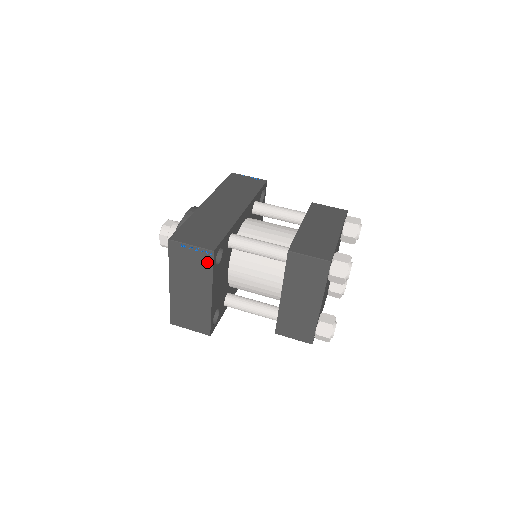
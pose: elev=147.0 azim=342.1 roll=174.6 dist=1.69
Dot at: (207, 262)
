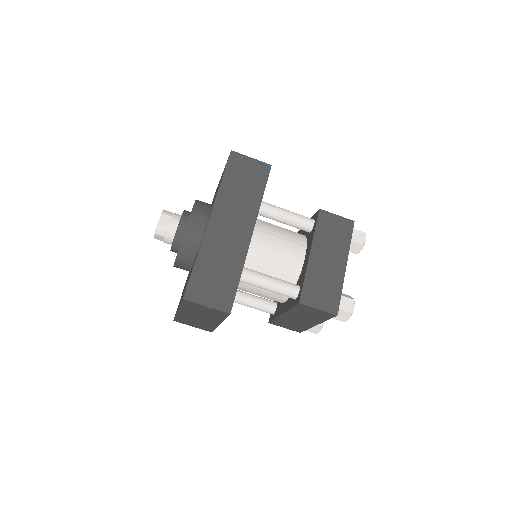
Dot at: (221, 315)
